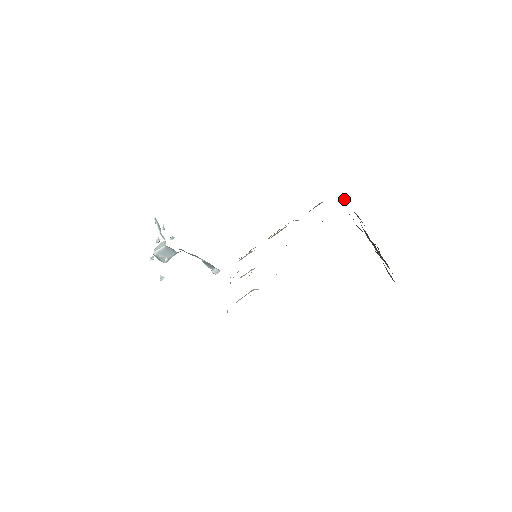
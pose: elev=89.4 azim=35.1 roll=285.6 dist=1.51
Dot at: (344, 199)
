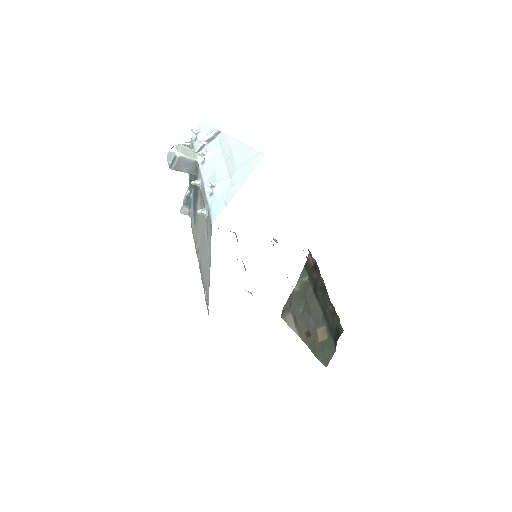
Dot at: (309, 258)
